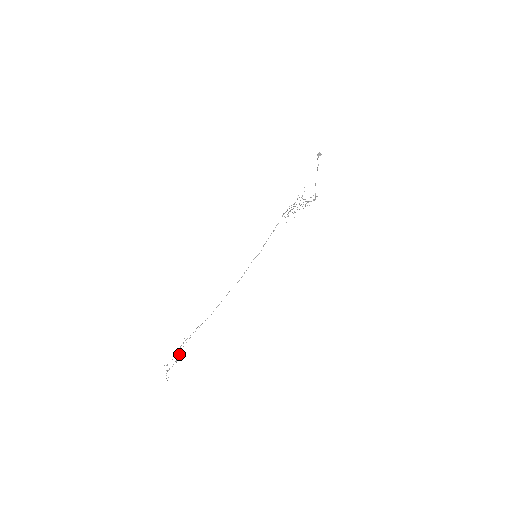
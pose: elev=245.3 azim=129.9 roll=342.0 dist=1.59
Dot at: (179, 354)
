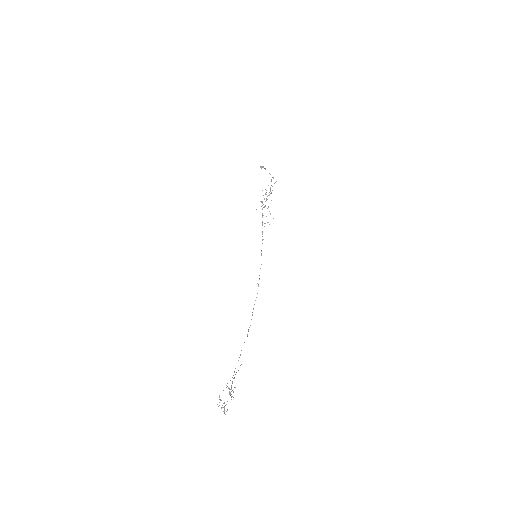
Dot at: occluded
